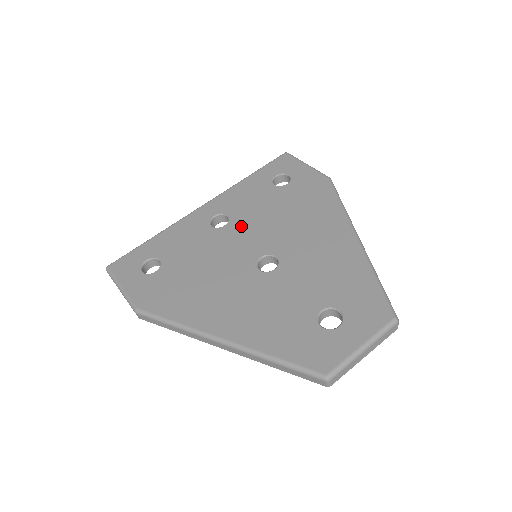
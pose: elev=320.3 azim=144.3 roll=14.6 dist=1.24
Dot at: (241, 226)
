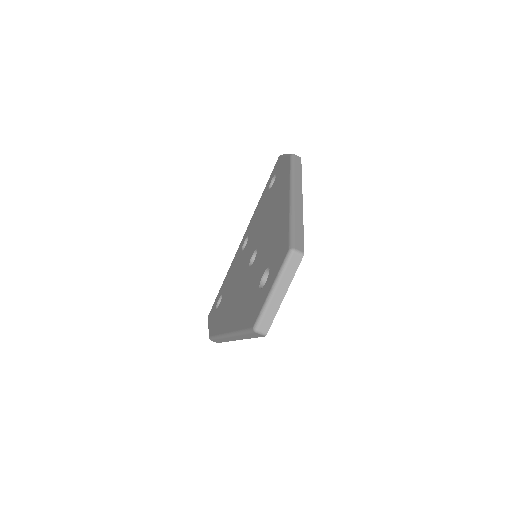
Dot at: (251, 239)
